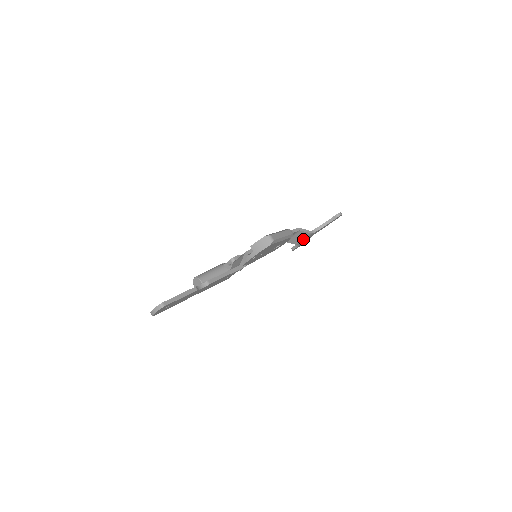
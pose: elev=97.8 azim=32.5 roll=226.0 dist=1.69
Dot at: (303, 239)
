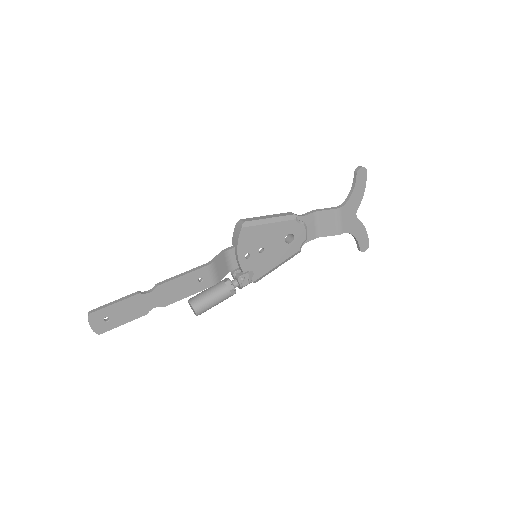
Dot at: (338, 222)
